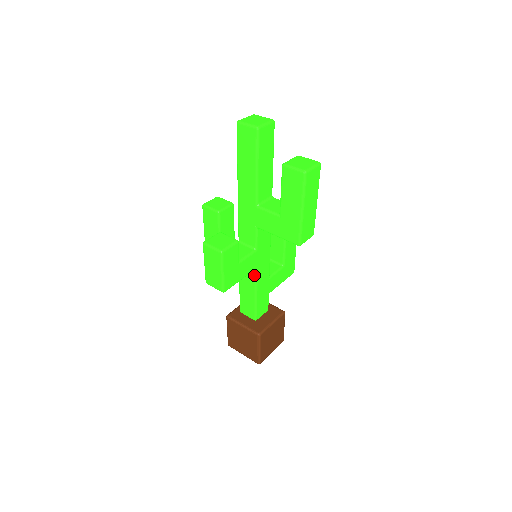
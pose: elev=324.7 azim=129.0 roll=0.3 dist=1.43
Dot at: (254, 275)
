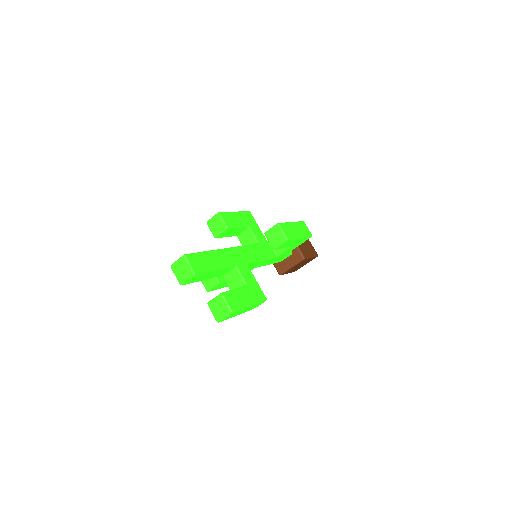
Dot at: occluded
